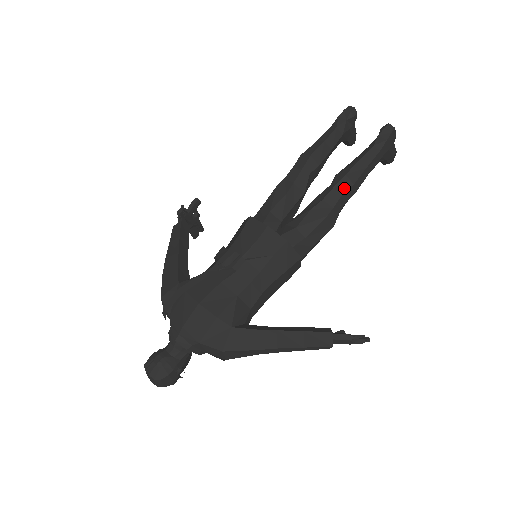
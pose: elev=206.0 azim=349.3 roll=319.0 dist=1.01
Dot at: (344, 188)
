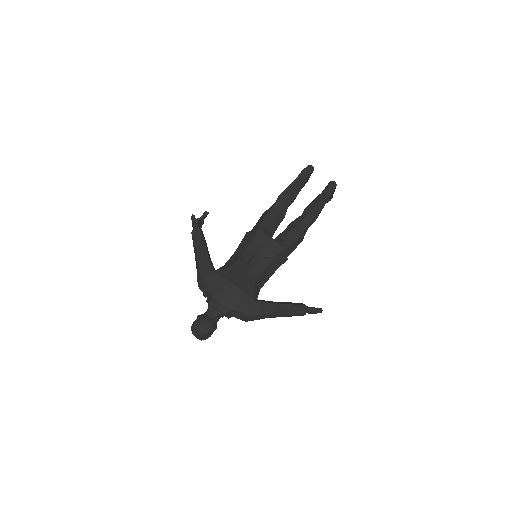
Dot at: (311, 218)
